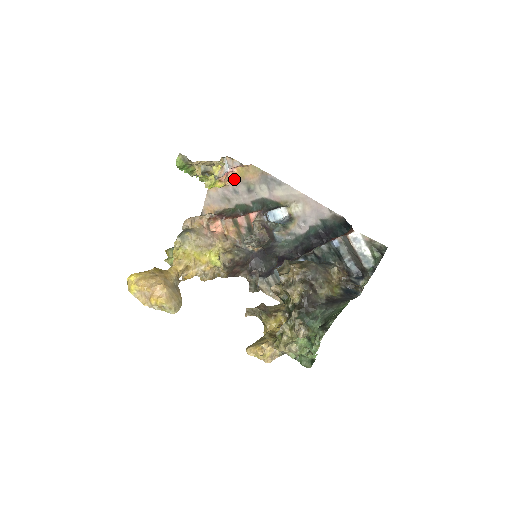
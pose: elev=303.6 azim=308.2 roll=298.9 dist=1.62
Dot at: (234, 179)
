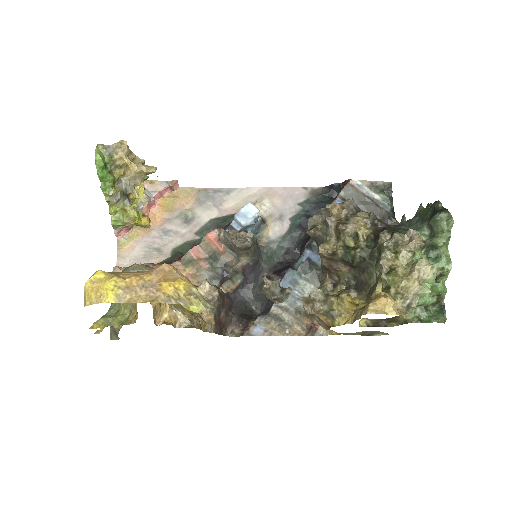
Dot at: (158, 217)
